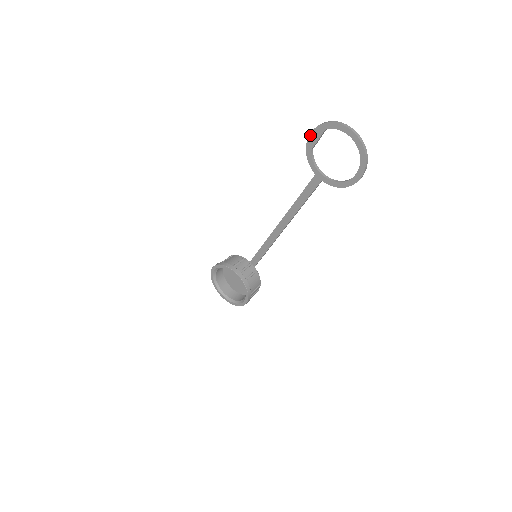
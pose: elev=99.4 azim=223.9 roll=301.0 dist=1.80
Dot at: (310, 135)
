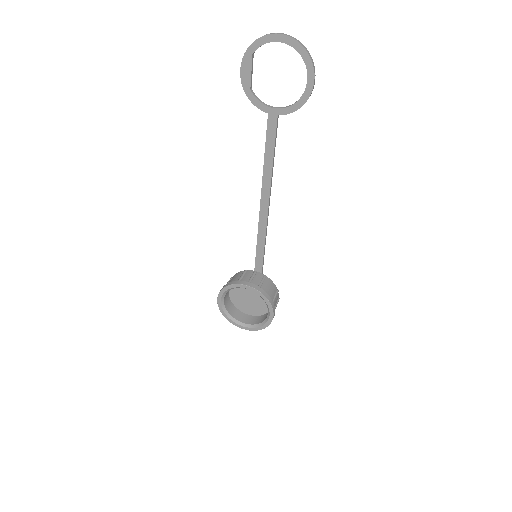
Dot at: (241, 73)
